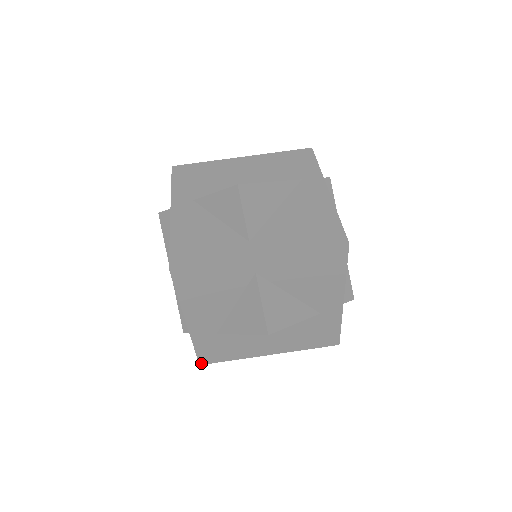
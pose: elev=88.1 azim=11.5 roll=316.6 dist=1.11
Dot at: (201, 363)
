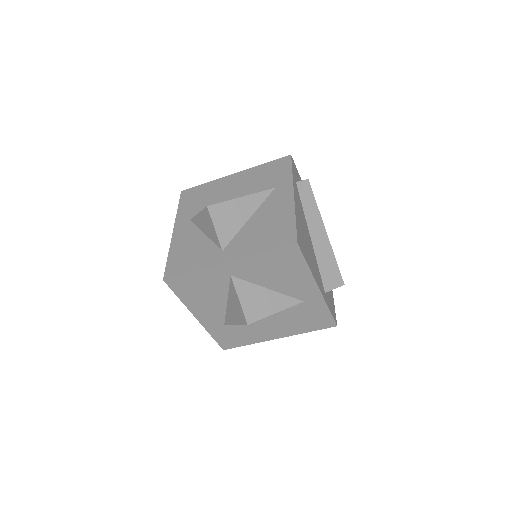
Dot at: (224, 348)
